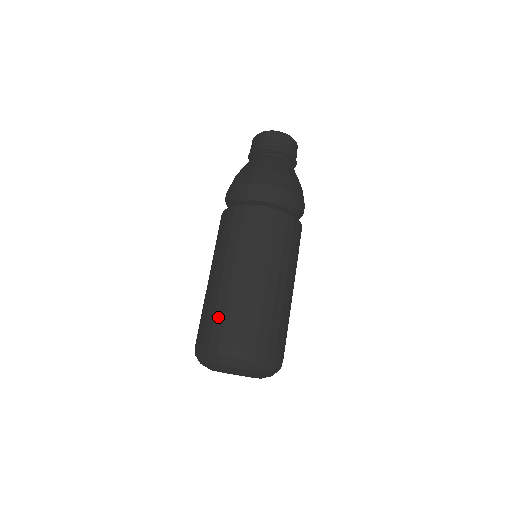
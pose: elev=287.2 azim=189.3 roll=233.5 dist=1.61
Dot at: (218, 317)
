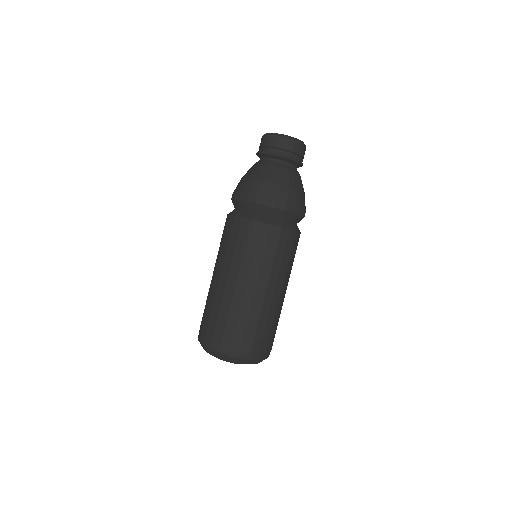
Dot at: (230, 324)
